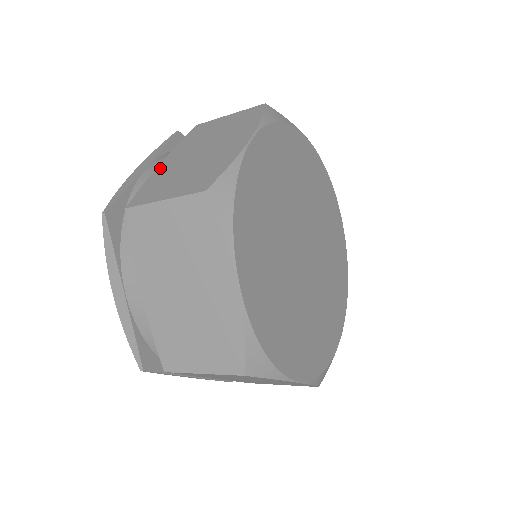
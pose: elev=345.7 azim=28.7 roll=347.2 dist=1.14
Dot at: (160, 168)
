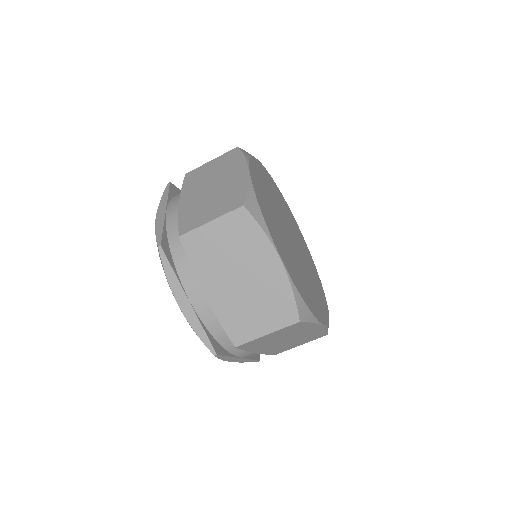
Dot at: (213, 302)
